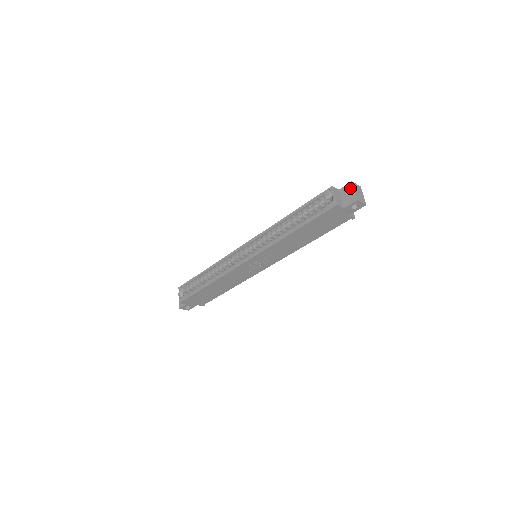
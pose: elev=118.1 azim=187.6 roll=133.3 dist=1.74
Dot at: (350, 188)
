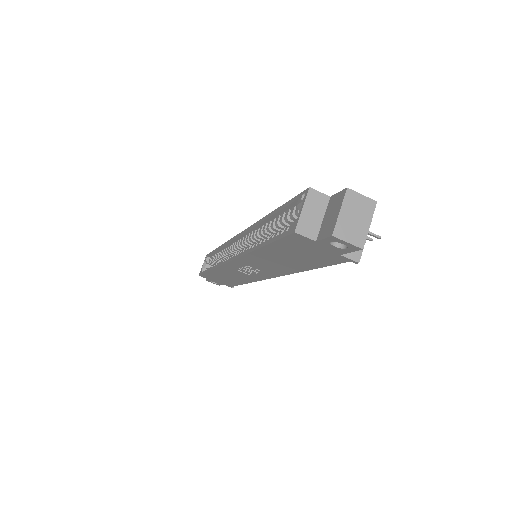
Dot at: (338, 202)
